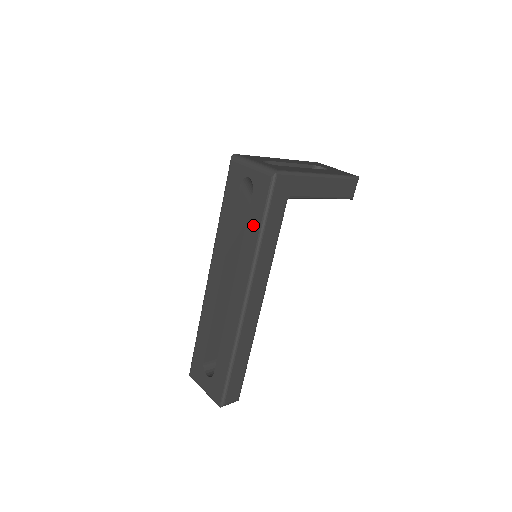
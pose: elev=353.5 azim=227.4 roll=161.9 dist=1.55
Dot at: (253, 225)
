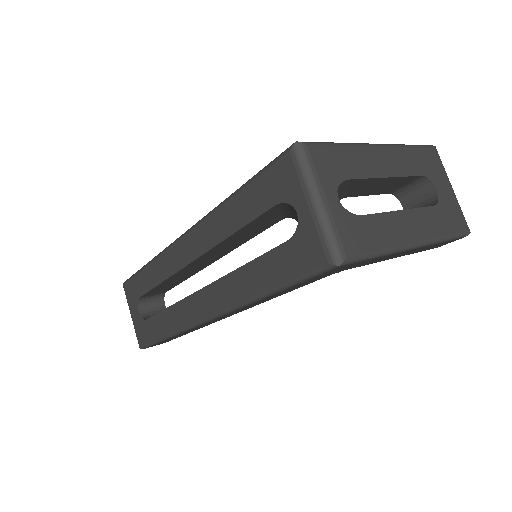
Dot at: (263, 274)
